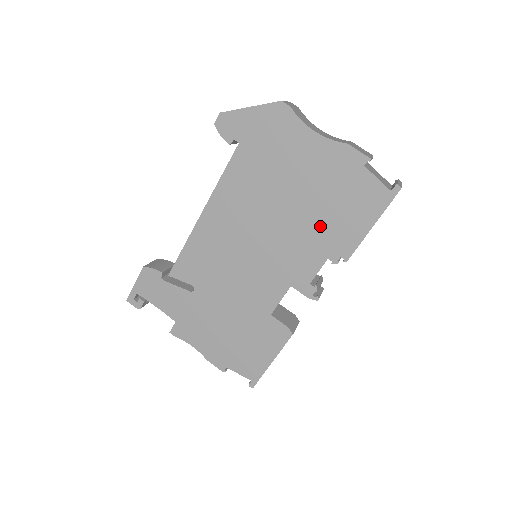
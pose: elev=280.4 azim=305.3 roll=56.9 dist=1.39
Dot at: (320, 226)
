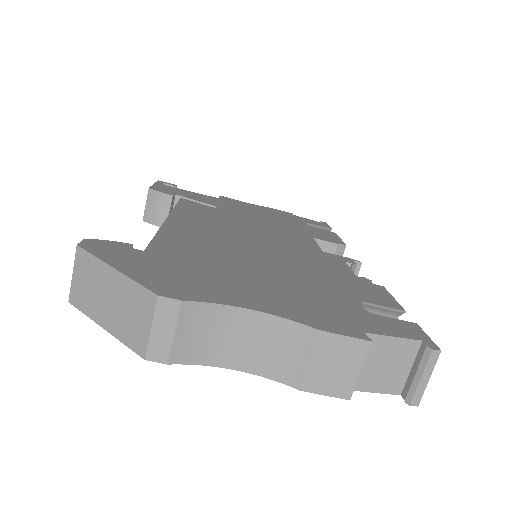
Dot at: occluded
